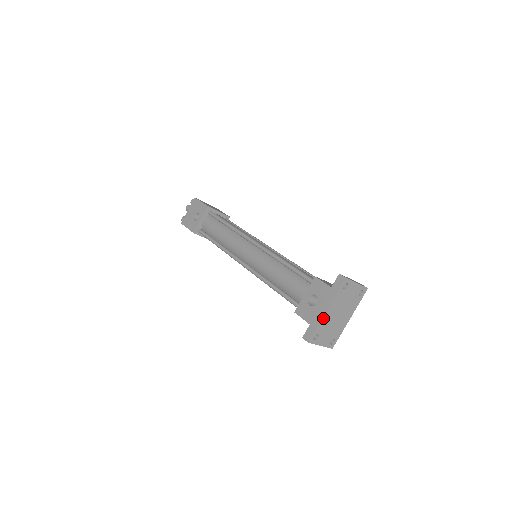
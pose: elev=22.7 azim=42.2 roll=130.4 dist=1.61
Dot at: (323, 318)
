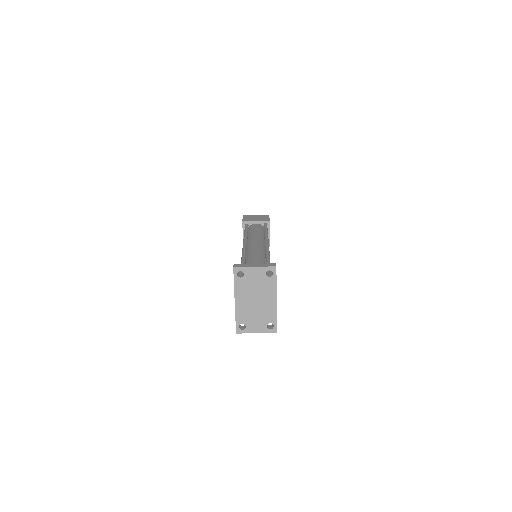
Dot at: (236, 309)
